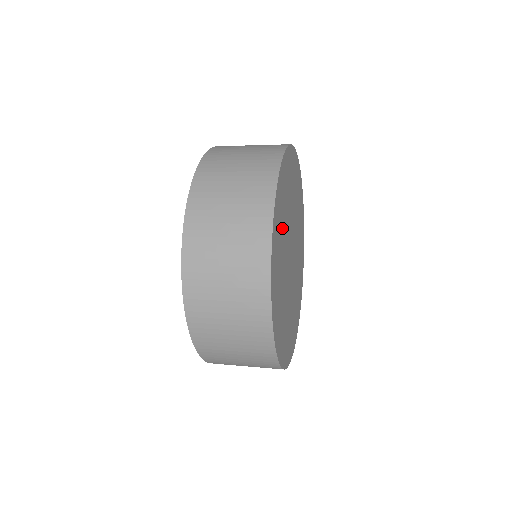
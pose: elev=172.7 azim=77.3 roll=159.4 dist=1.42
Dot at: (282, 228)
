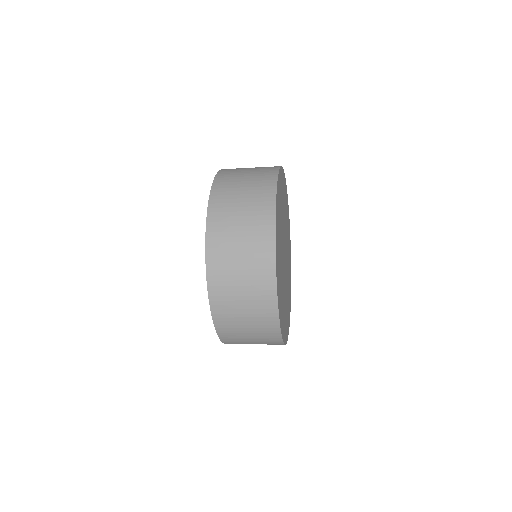
Dot at: (279, 236)
